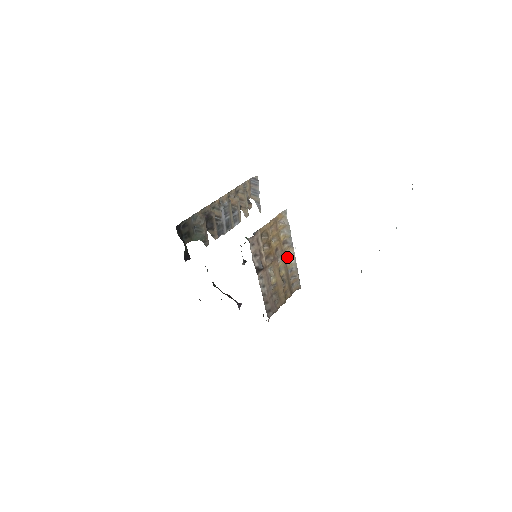
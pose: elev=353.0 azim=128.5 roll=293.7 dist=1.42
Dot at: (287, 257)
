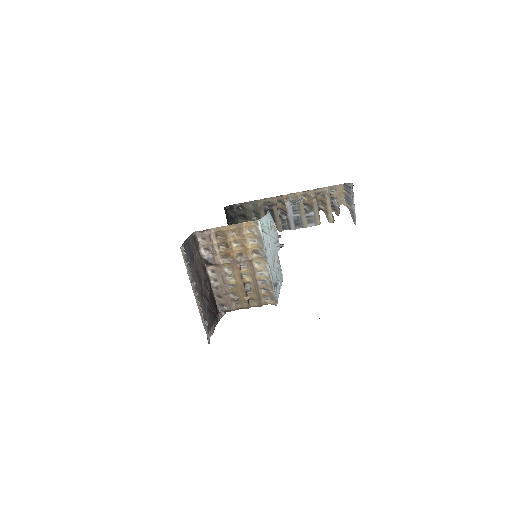
Dot at: (258, 267)
